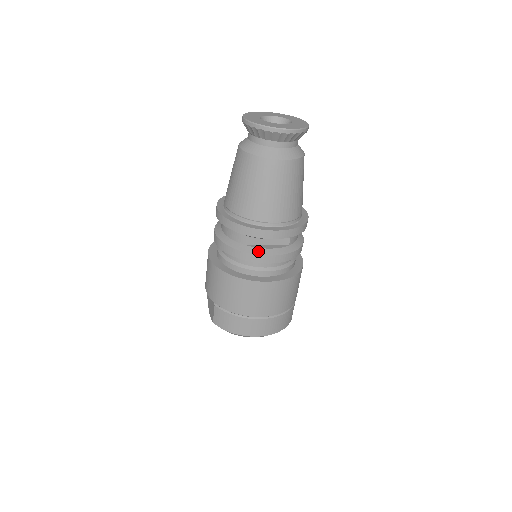
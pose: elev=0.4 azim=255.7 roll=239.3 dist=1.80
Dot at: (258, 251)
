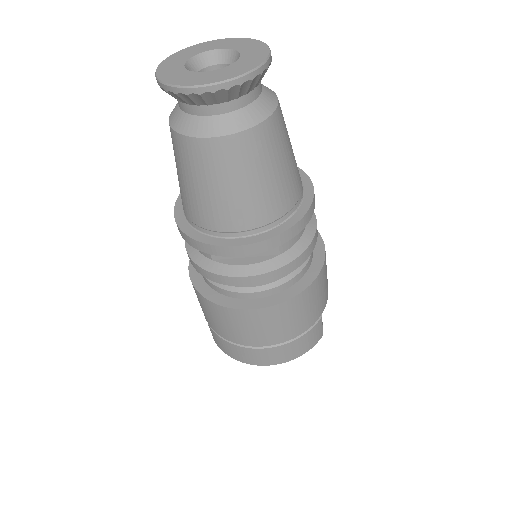
Dot at: (228, 270)
